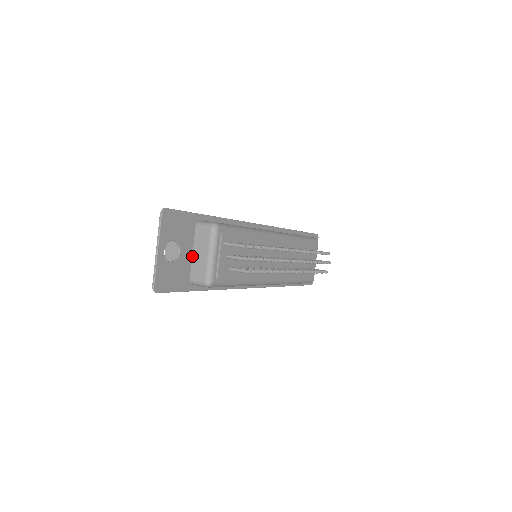
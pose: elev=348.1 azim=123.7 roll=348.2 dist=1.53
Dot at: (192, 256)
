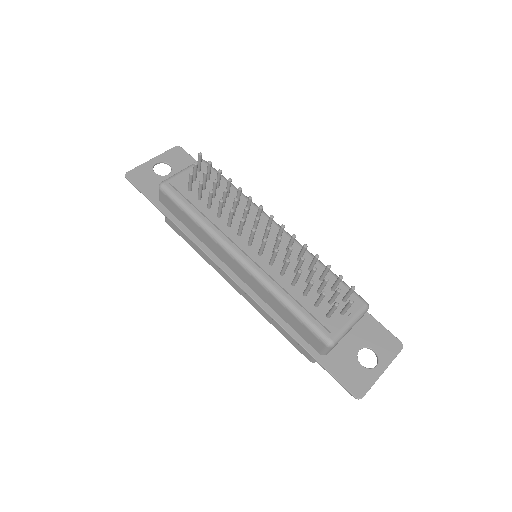
Dot at: occluded
